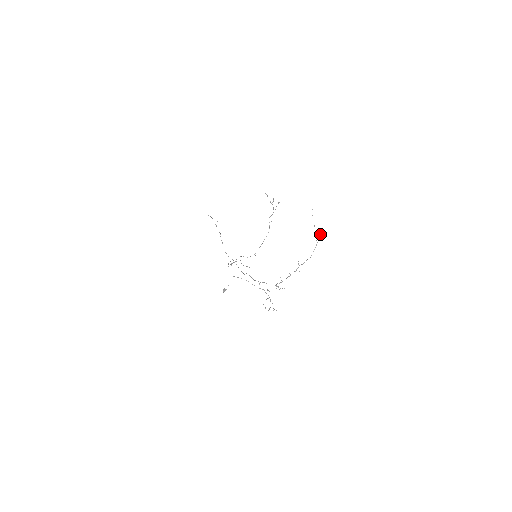
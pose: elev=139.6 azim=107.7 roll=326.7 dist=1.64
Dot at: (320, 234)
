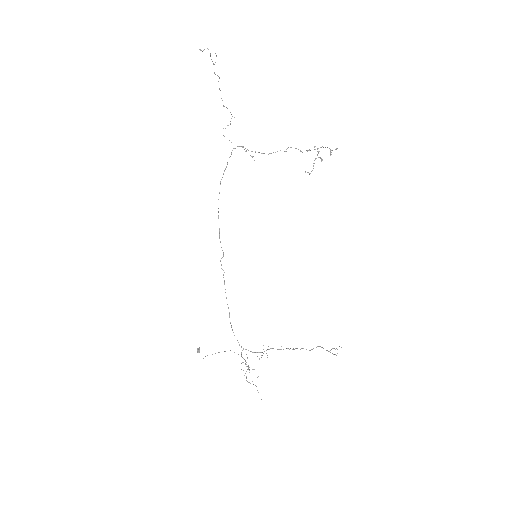
Dot at: occluded
